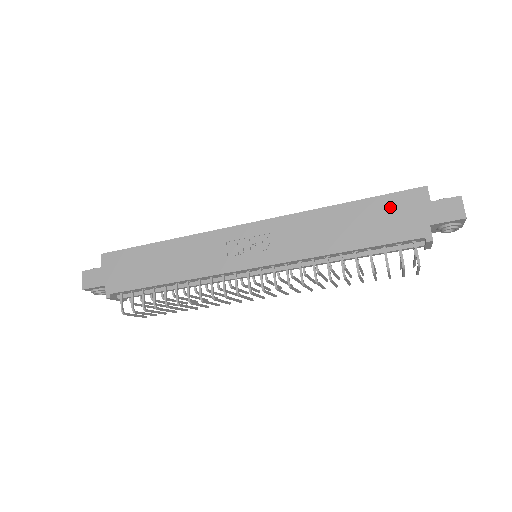
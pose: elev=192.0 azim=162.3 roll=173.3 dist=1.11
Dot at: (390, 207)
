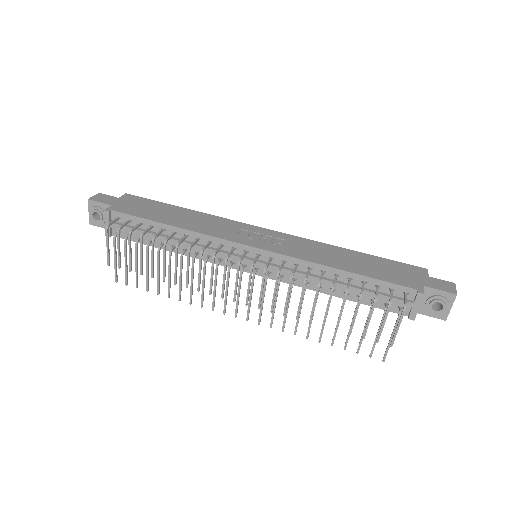
Dot at: (393, 266)
